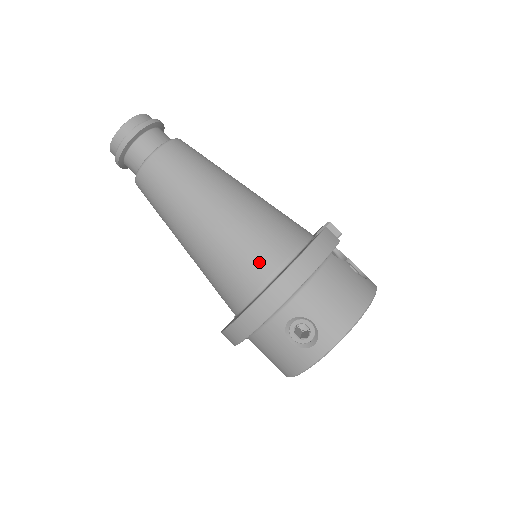
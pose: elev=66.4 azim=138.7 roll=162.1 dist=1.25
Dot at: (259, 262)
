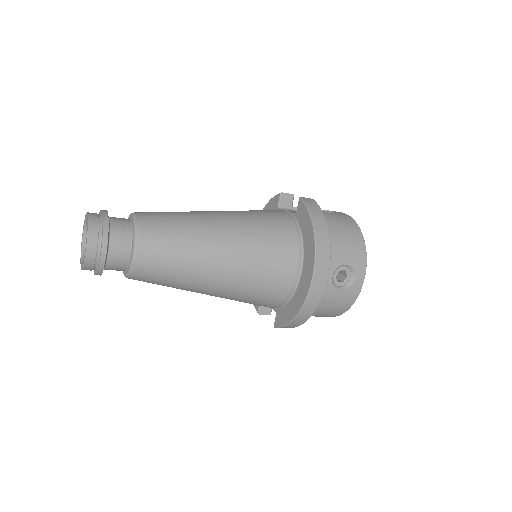
Dot at: (285, 255)
